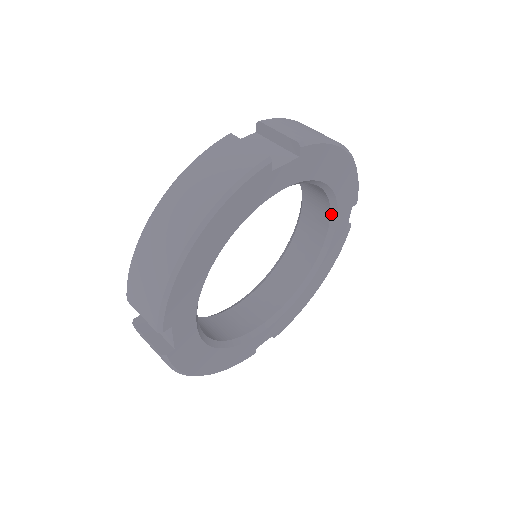
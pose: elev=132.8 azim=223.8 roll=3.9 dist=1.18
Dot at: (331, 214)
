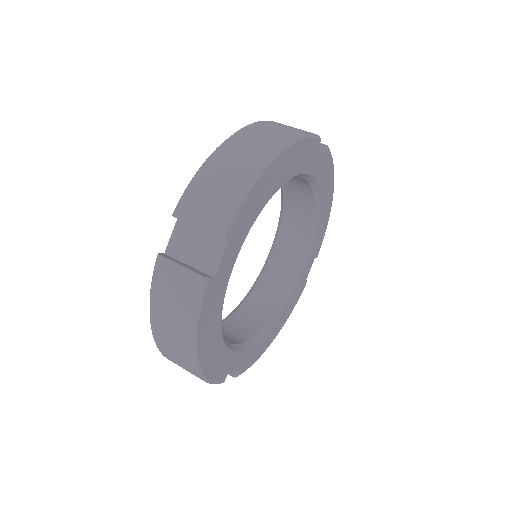
Dot at: (306, 252)
